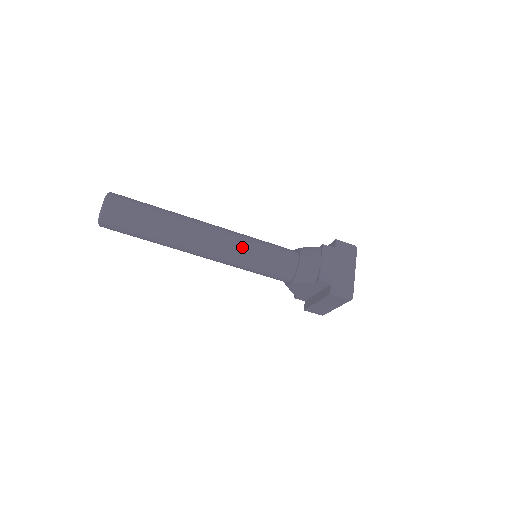
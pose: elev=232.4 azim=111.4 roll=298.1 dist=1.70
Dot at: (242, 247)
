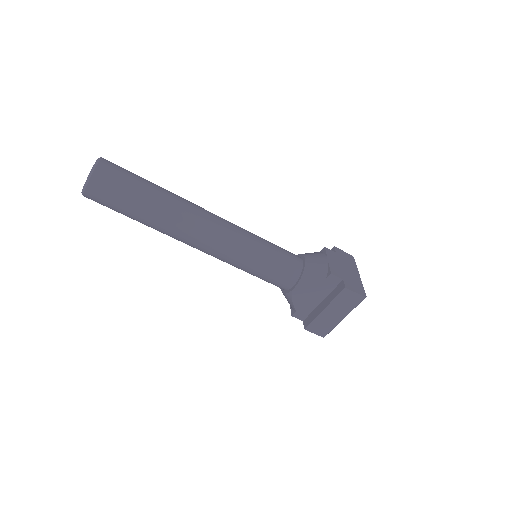
Dot at: (247, 236)
